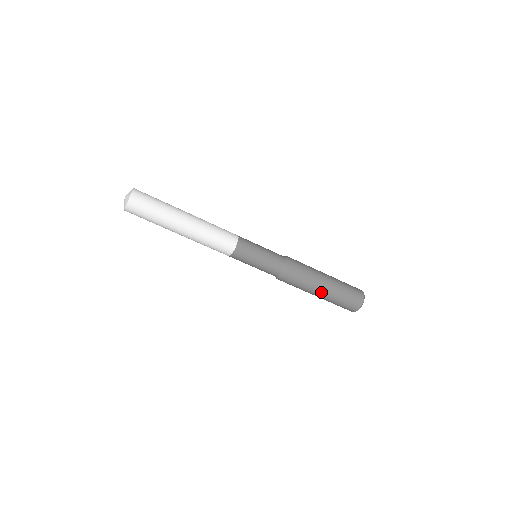
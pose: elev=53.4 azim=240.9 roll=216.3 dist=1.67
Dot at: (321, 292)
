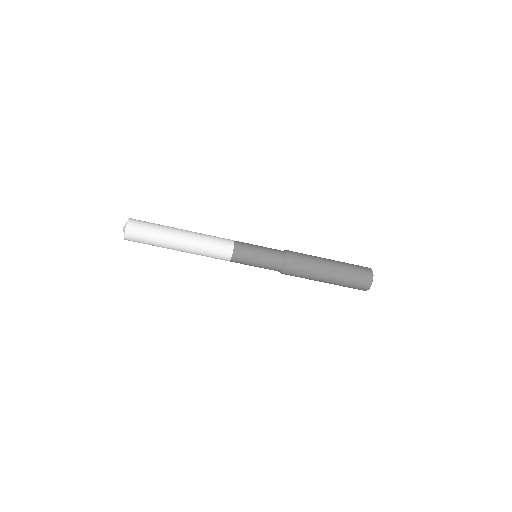
Dot at: (324, 282)
